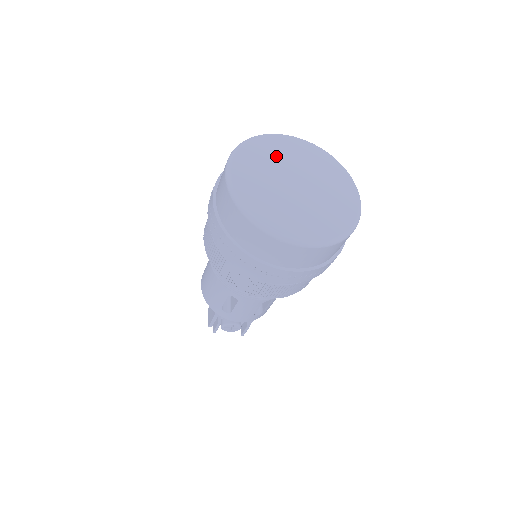
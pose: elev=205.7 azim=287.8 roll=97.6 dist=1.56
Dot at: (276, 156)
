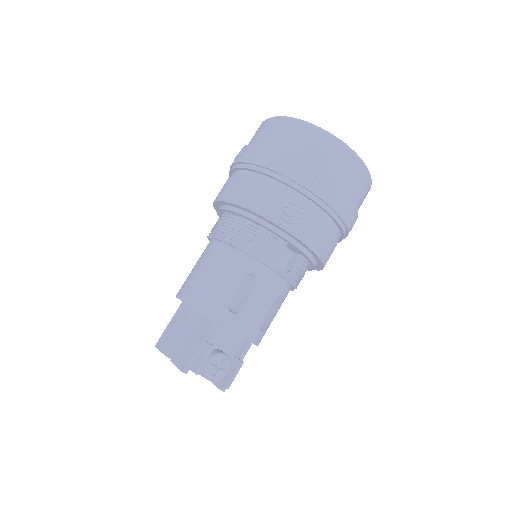
Dot at: occluded
